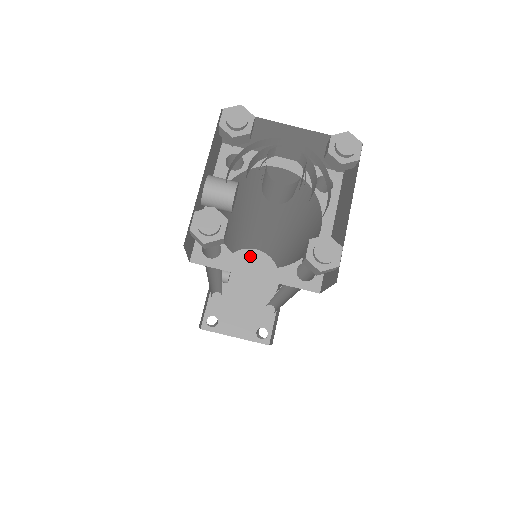
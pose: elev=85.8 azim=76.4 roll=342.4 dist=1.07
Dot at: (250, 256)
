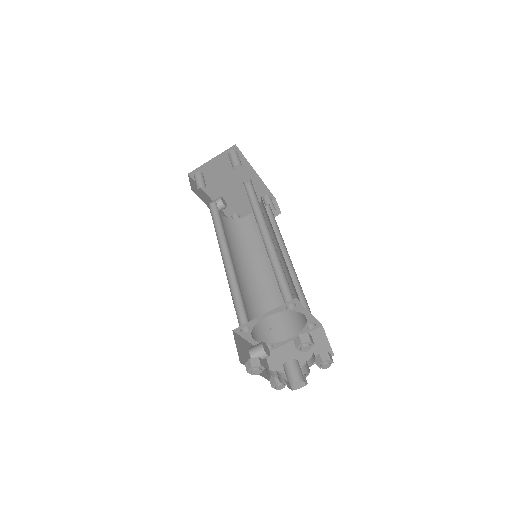
Dot at: (220, 175)
